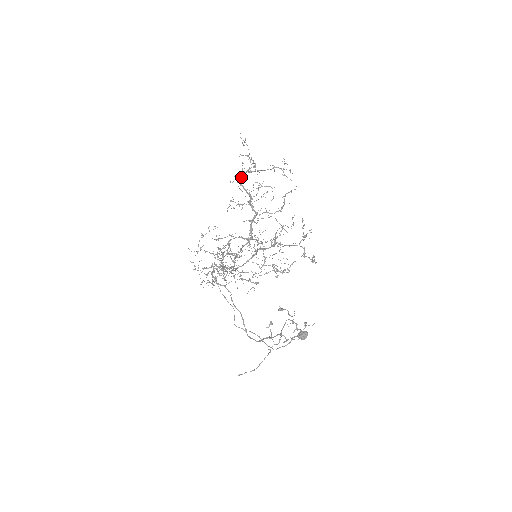
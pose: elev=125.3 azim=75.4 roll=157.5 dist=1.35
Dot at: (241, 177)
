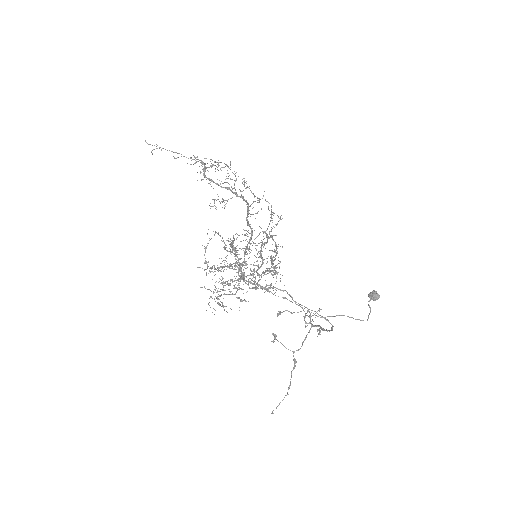
Dot at: (203, 174)
